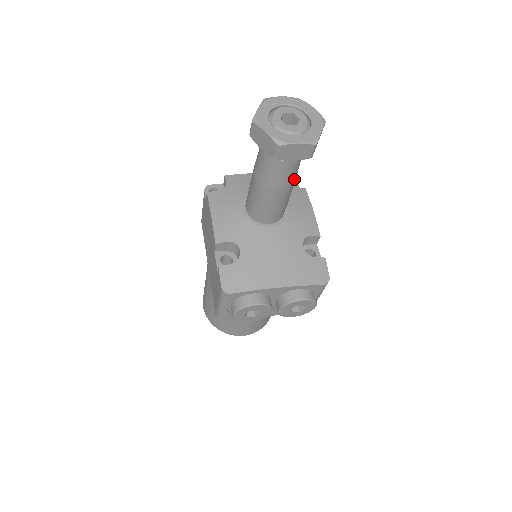
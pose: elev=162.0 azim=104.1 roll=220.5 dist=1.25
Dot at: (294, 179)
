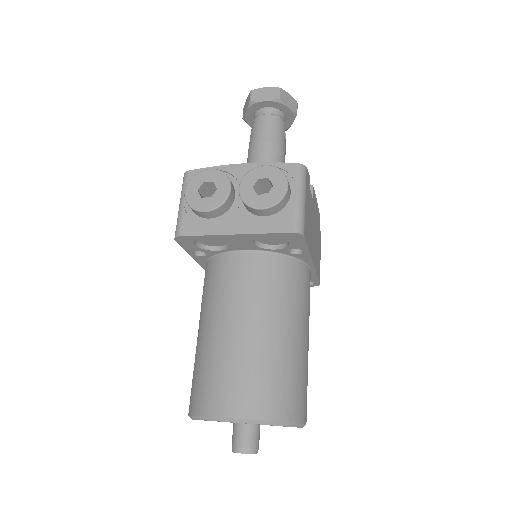
Dot at: (277, 139)
